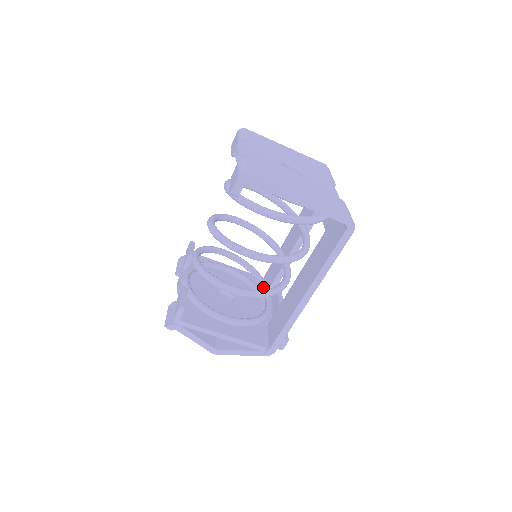
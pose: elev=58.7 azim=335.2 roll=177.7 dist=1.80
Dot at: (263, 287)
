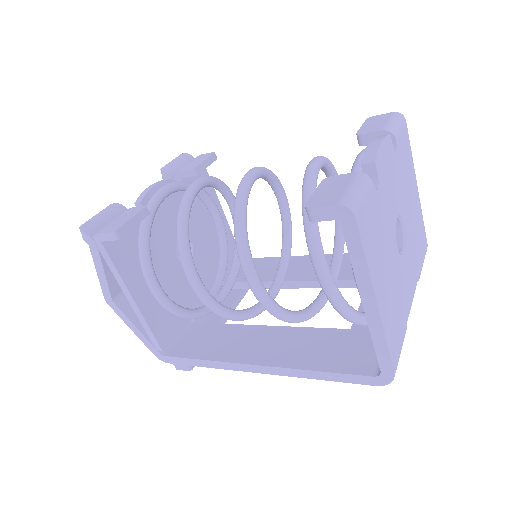
Dot at: (230, 277)
